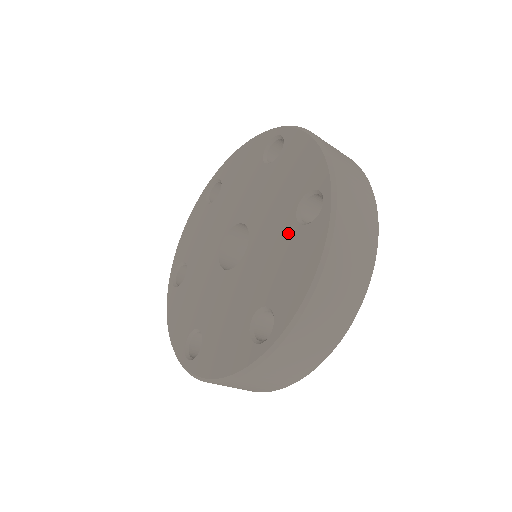
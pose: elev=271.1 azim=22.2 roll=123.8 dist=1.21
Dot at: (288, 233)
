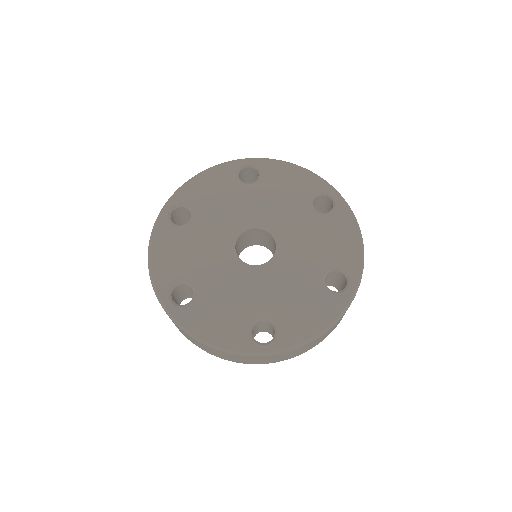
Dot at: (312, 283)
